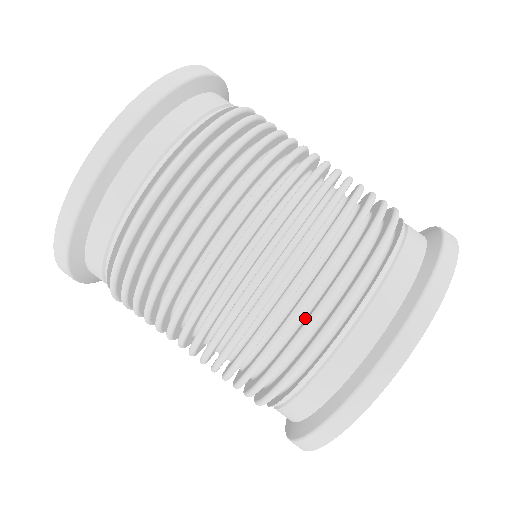
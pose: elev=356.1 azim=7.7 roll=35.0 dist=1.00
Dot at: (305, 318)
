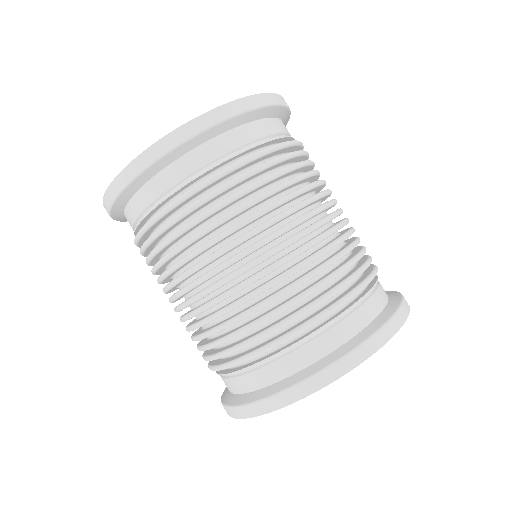
Dot at: (348, 273)
